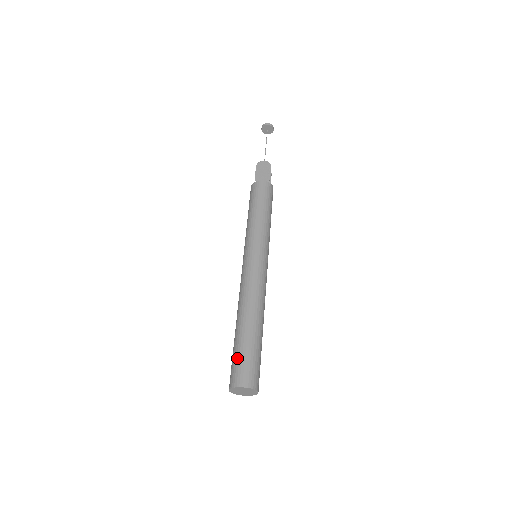
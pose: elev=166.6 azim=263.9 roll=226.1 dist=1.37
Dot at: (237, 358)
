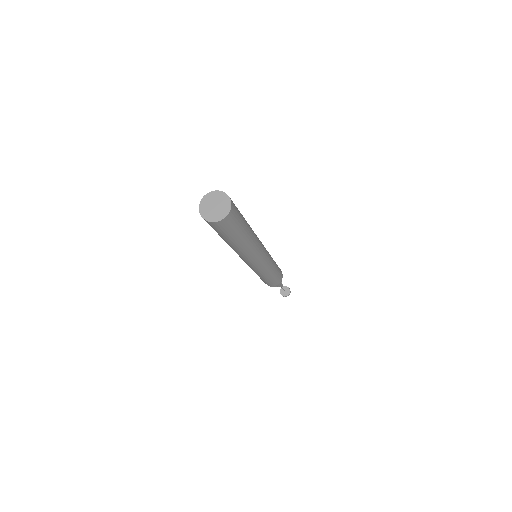
Dot at: occluded
